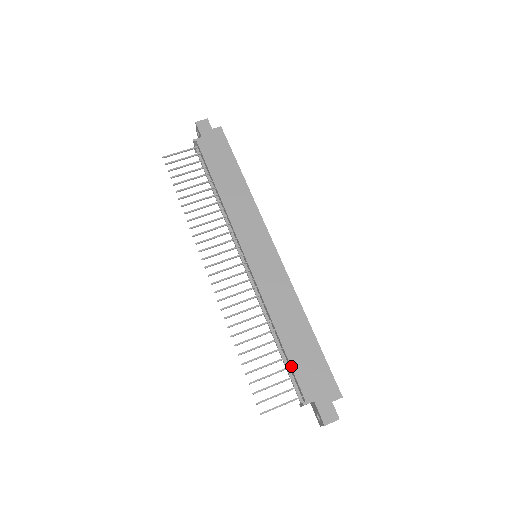
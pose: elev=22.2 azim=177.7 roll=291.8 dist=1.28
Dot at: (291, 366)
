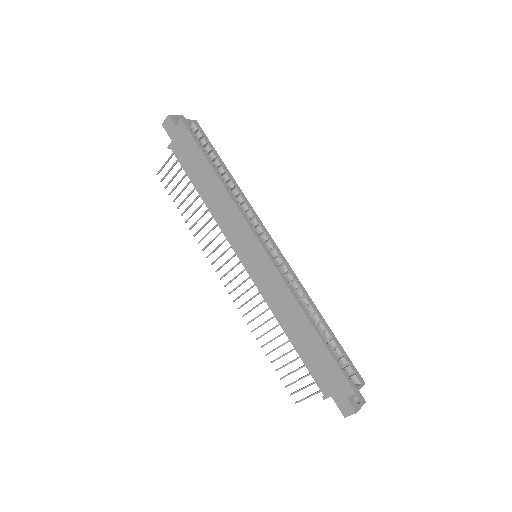
Dot at: occluded
